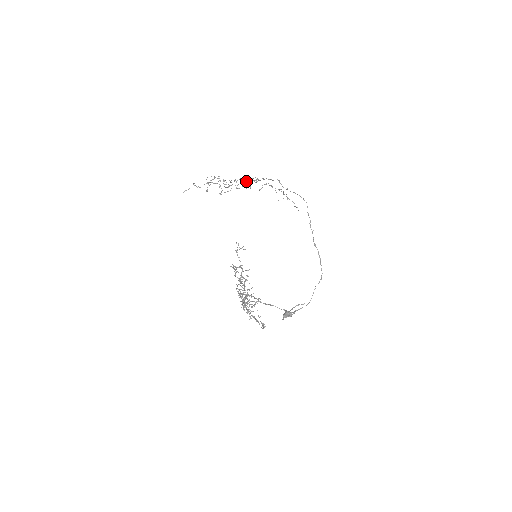
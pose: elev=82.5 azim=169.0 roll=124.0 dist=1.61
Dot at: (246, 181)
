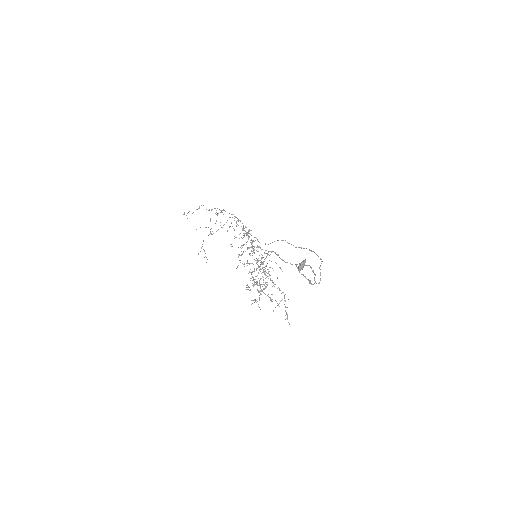
Dot at: (229, 217)
